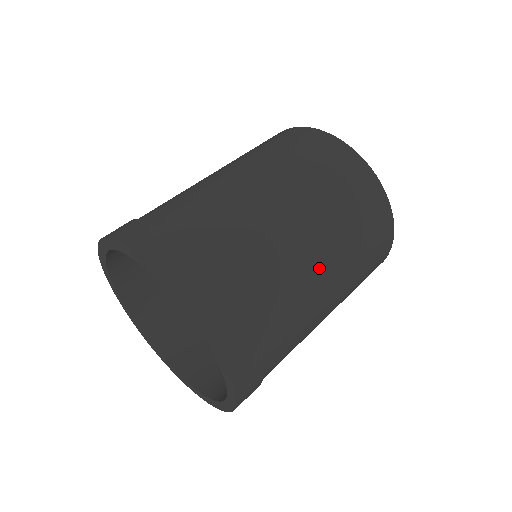
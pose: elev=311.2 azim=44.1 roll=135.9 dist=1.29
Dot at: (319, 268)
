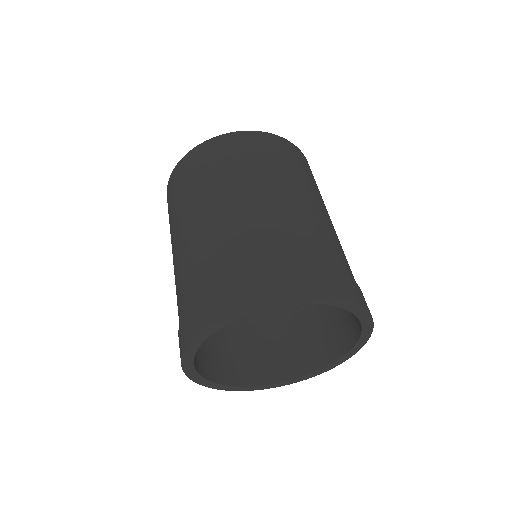
Dot at: (287, 200)
